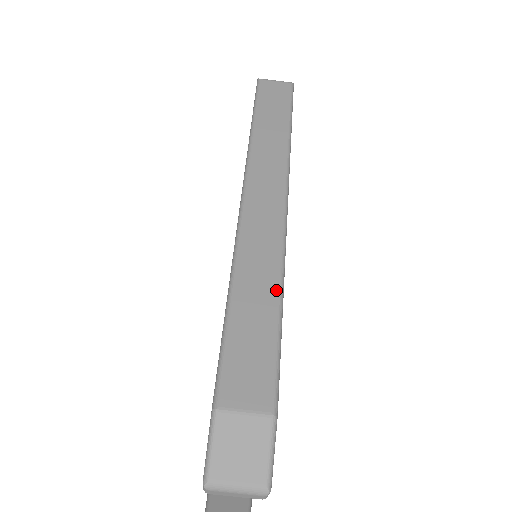
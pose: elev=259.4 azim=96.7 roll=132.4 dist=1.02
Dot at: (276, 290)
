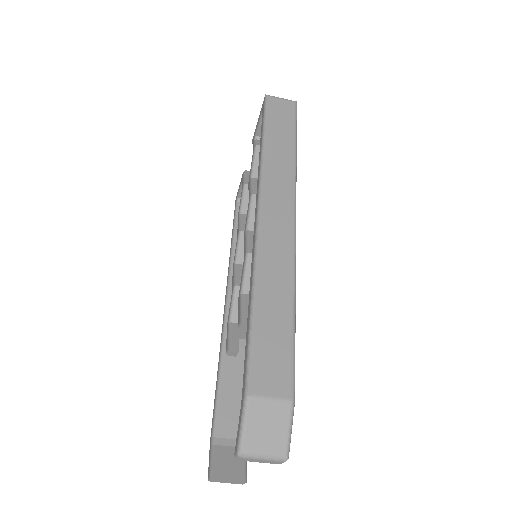
Dot at: (290, 297)
